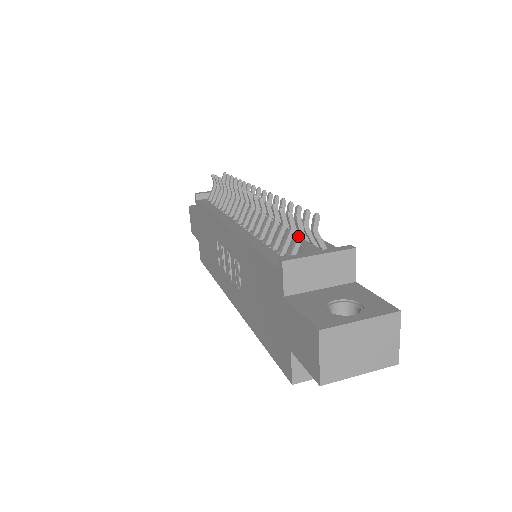
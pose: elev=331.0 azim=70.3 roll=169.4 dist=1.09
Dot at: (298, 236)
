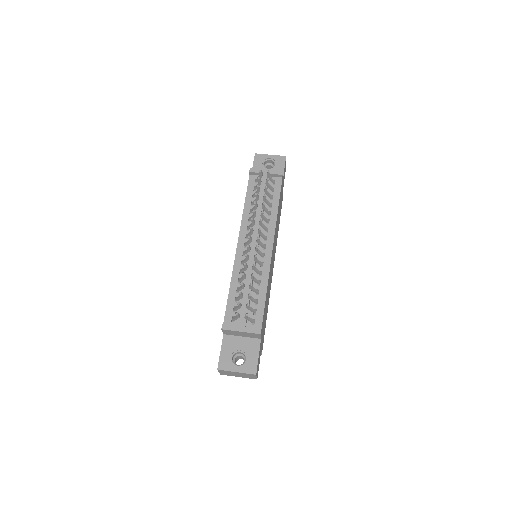
Dot at: (236, 317)
